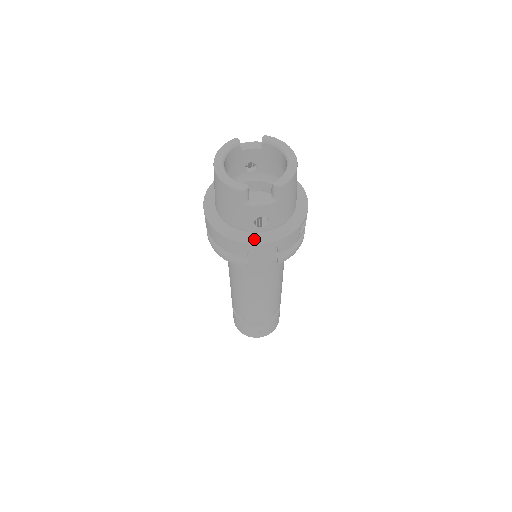
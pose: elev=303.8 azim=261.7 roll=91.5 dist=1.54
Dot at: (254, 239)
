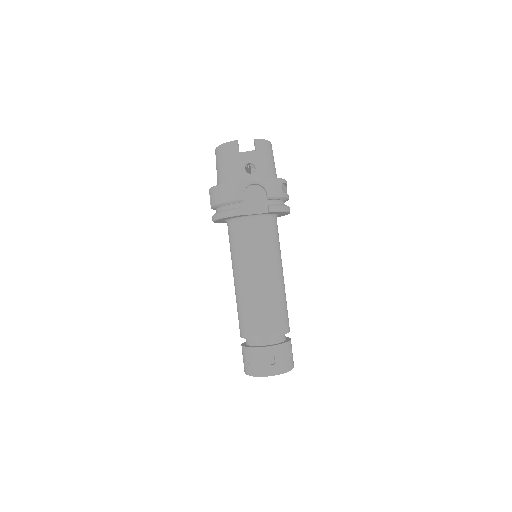
Dot at: (246, 179)
